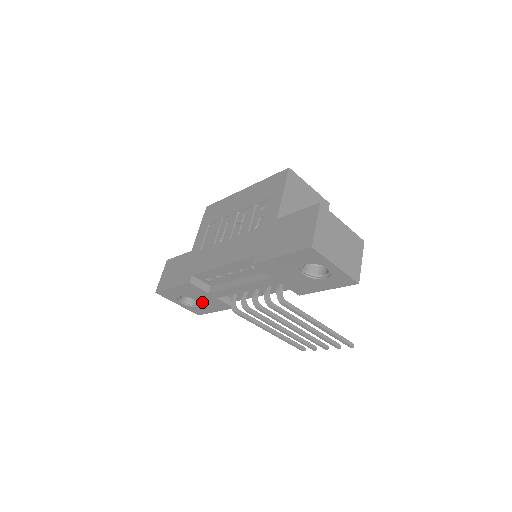
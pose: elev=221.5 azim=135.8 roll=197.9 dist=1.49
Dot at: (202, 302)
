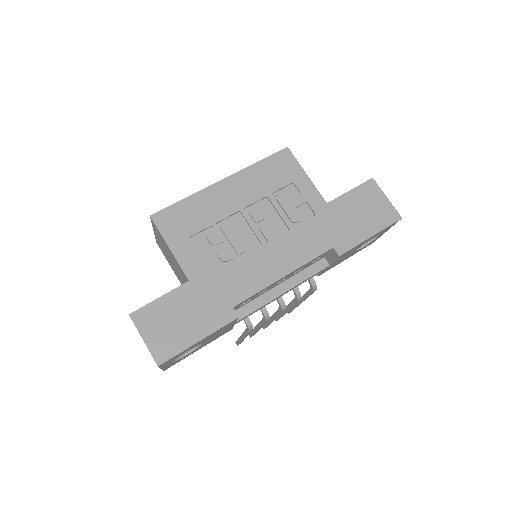
Dot at: (205, 343)
